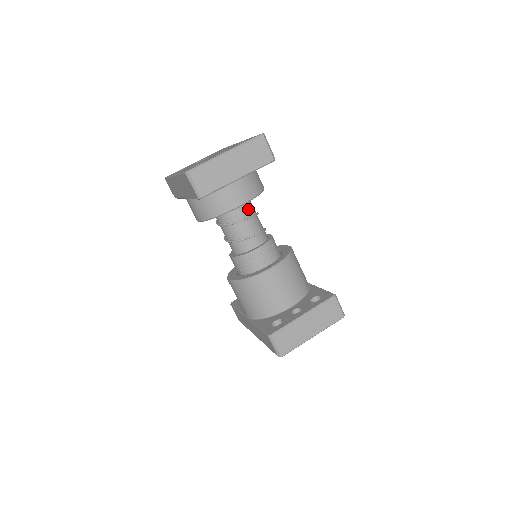
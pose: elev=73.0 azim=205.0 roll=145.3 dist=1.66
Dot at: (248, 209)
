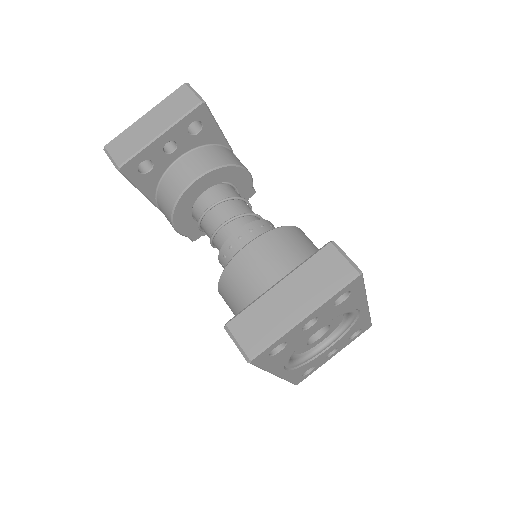
Dot at: (223, 193)
